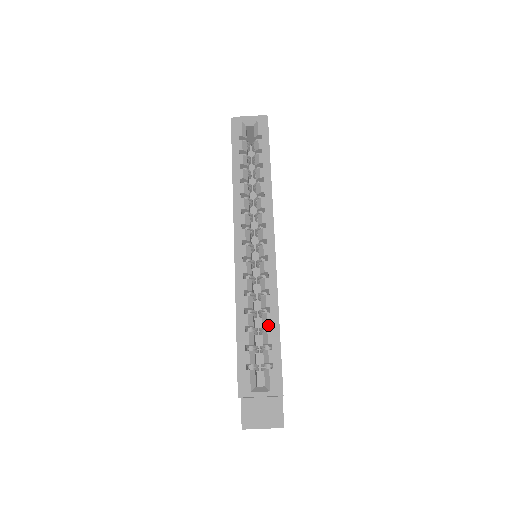
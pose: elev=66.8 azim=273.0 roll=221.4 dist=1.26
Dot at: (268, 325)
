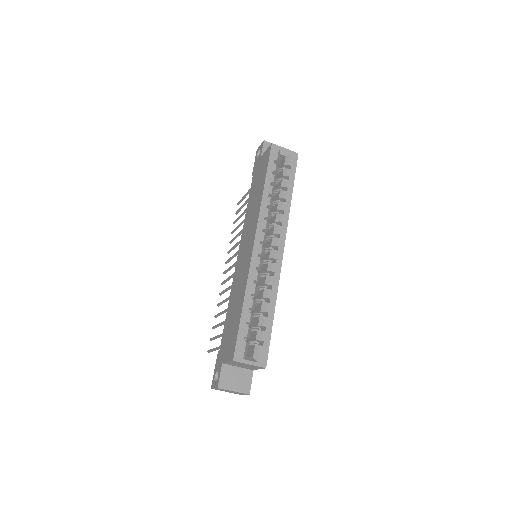
Dot at: (265, 312)
